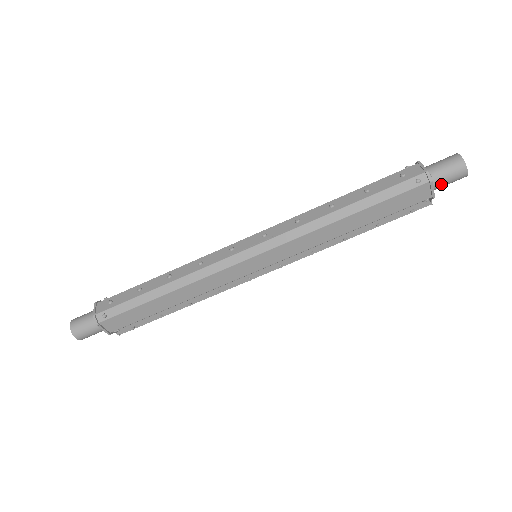
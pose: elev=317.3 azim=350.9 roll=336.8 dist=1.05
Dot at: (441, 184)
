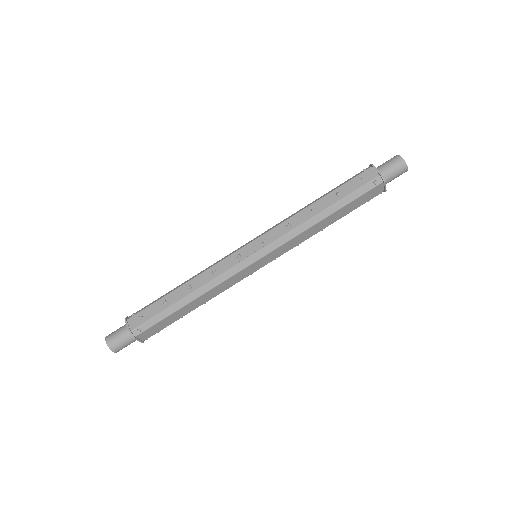
Dot at: (390, 181)
